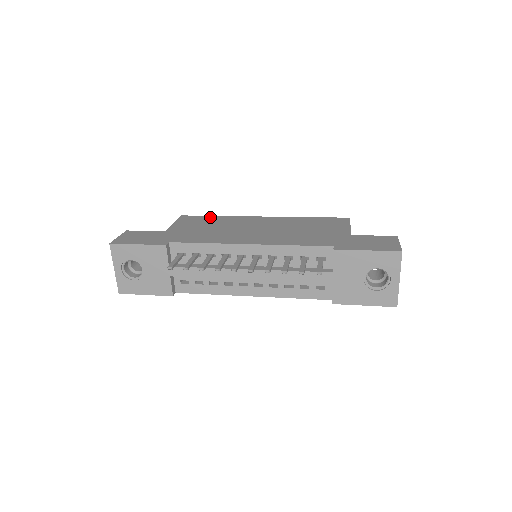
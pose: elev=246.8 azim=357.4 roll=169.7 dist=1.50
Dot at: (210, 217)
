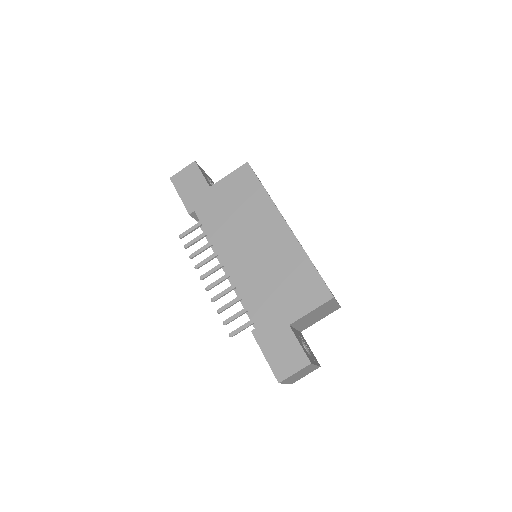
Dot at: (257, 187)
